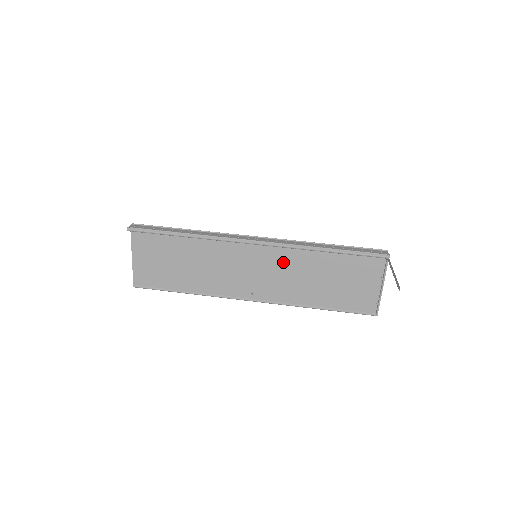
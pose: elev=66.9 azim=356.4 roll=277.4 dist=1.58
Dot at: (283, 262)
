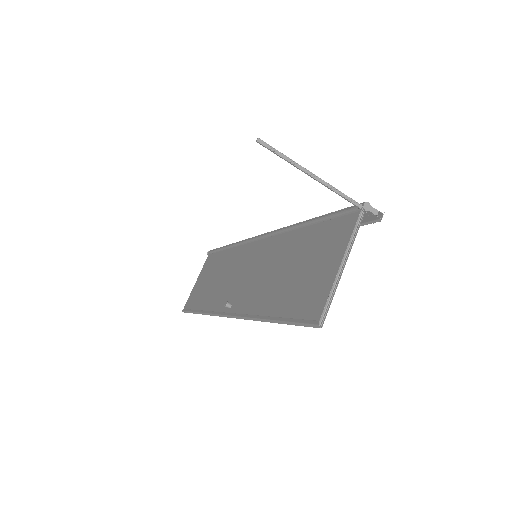
Dot at: (268, 254)
